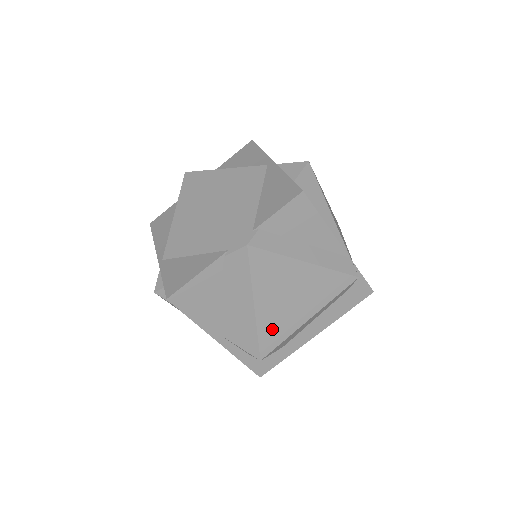
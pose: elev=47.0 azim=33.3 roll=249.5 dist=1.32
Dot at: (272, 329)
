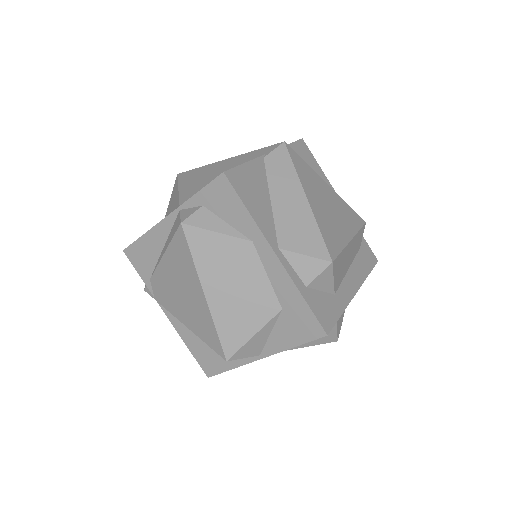
Dot at: (328, 231)
